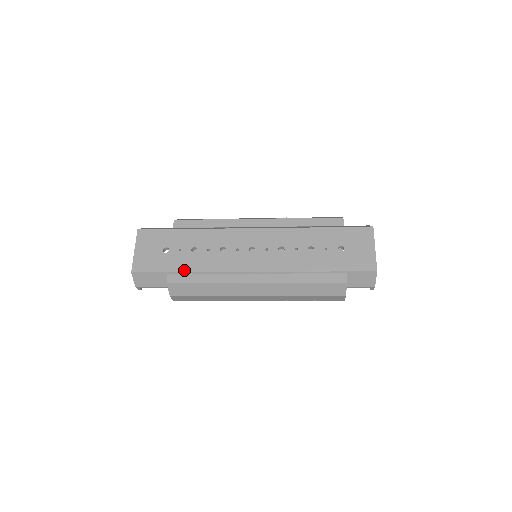
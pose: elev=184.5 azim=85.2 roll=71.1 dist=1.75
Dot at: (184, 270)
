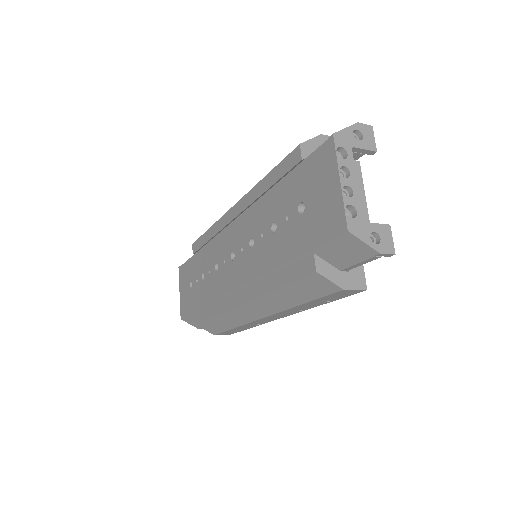
Dot at: (201, 306)
